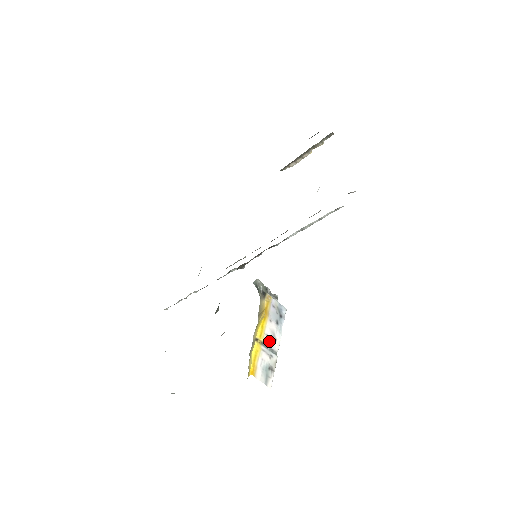
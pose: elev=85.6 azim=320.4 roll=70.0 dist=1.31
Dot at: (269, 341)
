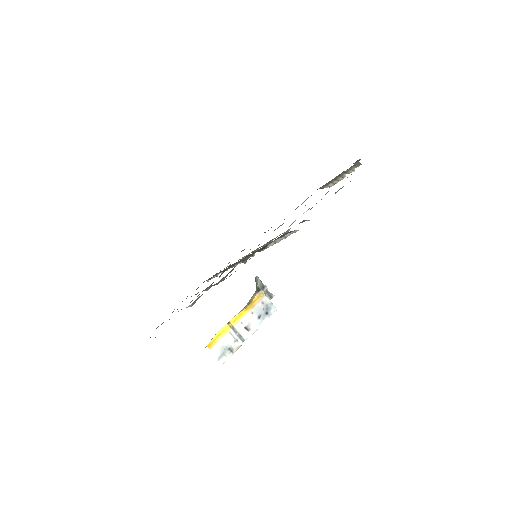
Dot at: (241, 328)
